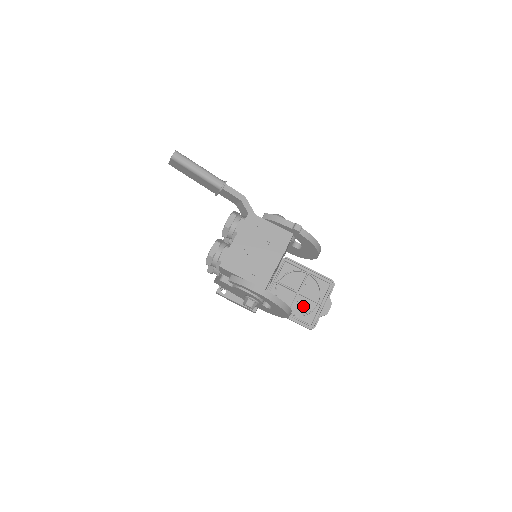
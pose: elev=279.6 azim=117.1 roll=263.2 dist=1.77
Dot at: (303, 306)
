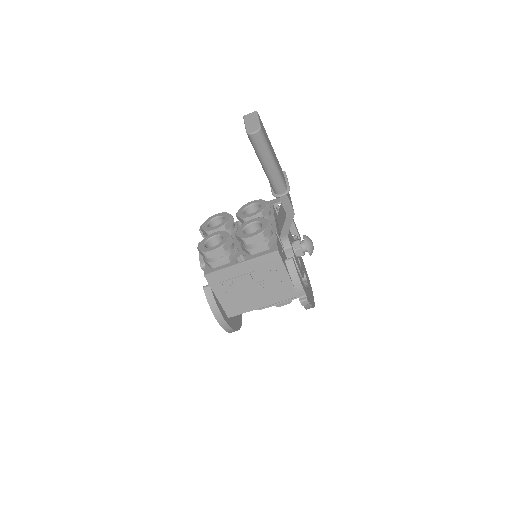
Dot at: occluded
